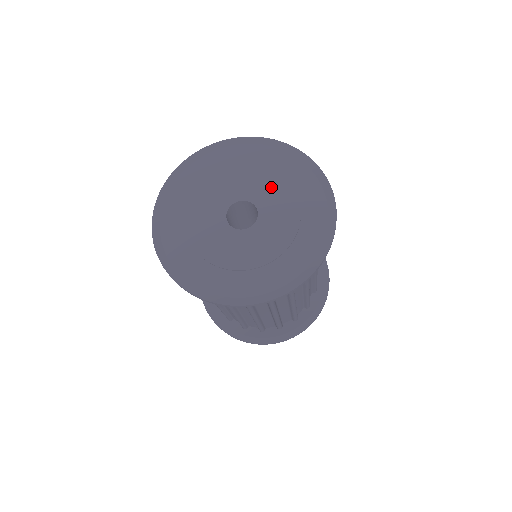
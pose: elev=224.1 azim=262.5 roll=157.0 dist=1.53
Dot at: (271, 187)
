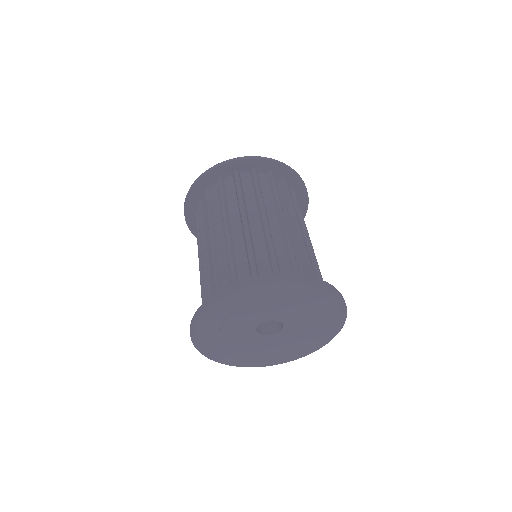
Dot at: (301, 315)
